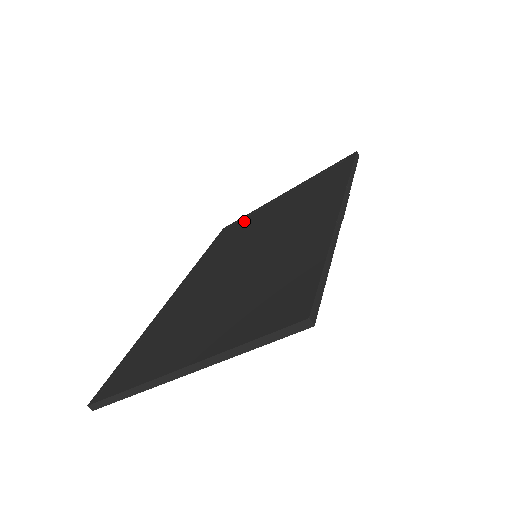
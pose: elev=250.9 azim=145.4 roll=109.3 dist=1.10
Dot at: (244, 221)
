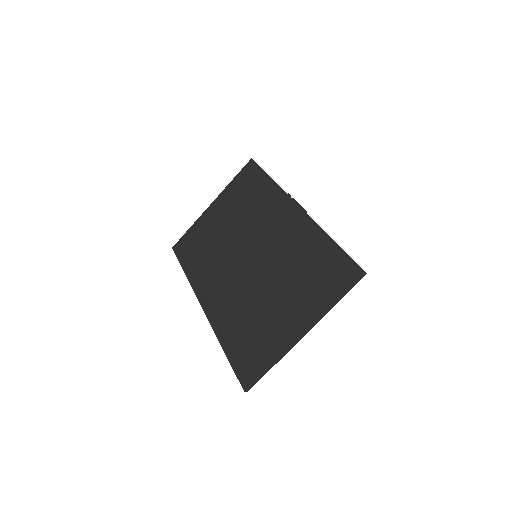
Dot at: (194, 236)
